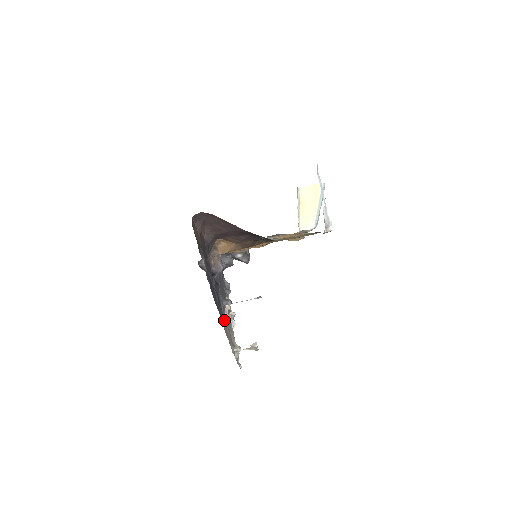
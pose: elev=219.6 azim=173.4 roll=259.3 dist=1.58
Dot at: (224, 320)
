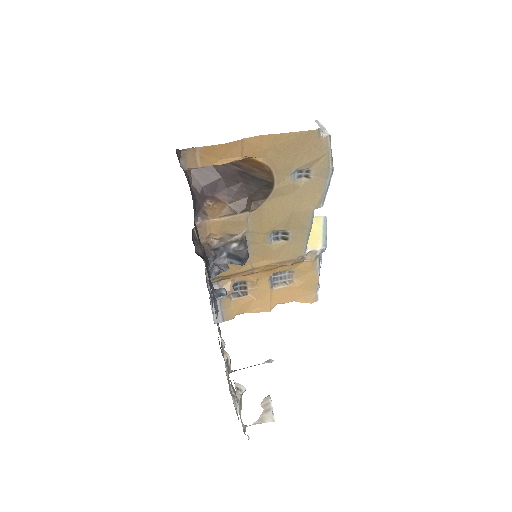
Dot at: (217, 318)
